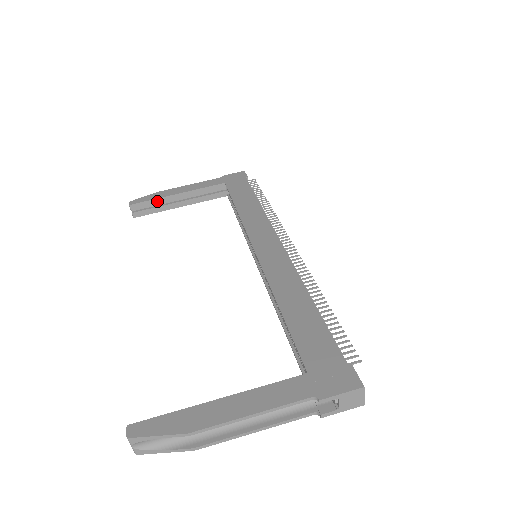
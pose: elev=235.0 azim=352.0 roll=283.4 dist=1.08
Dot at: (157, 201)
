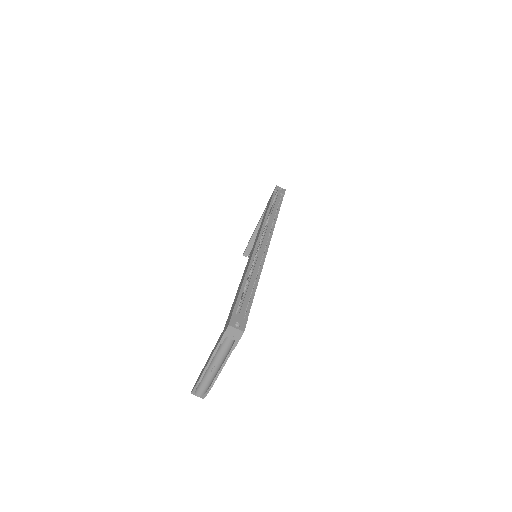
Dot at: (251, 243)
